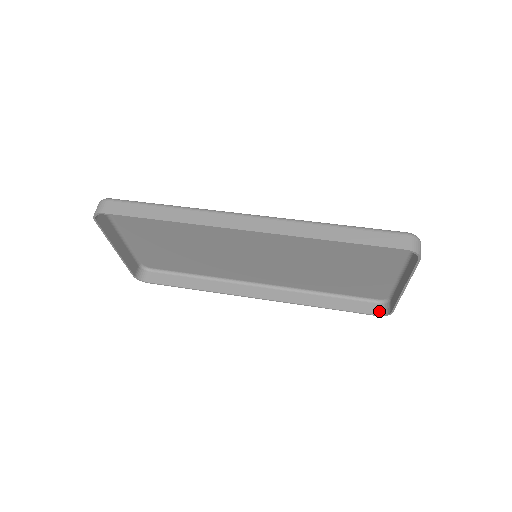
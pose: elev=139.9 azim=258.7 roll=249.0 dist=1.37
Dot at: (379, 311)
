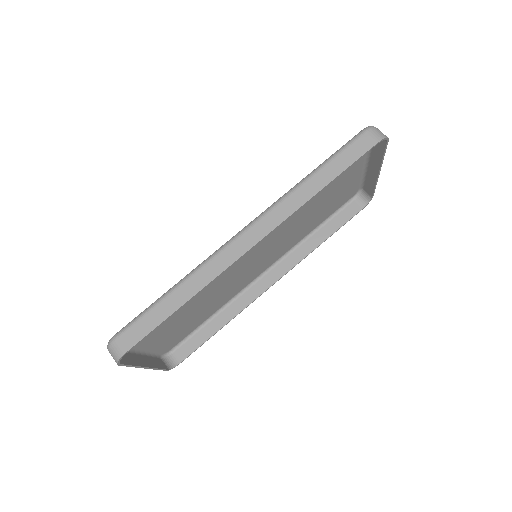
Dot at: (361, 204)
